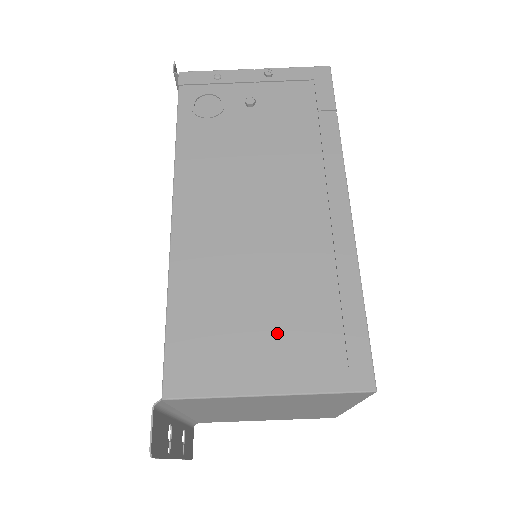
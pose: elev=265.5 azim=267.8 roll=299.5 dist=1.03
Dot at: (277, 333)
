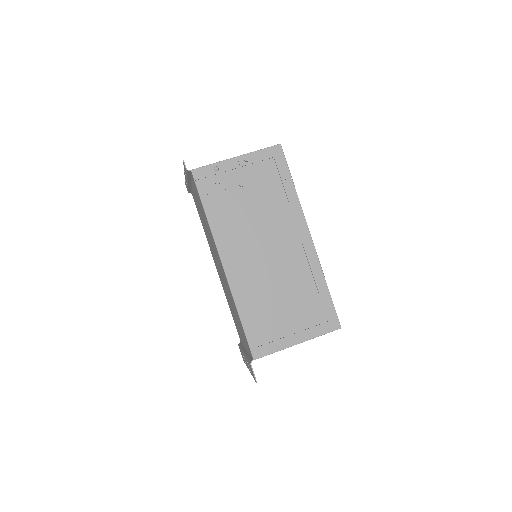
Dot at: (294, 316)
